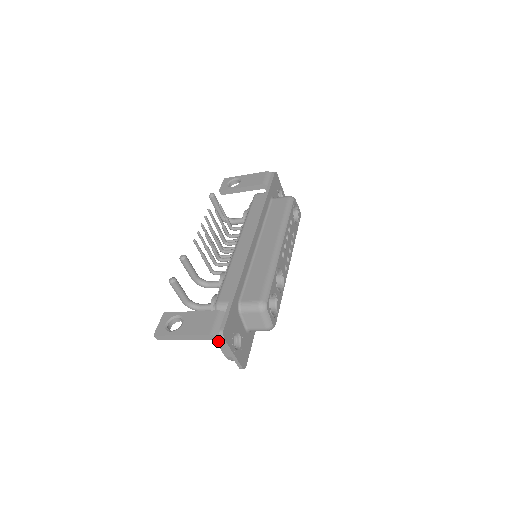
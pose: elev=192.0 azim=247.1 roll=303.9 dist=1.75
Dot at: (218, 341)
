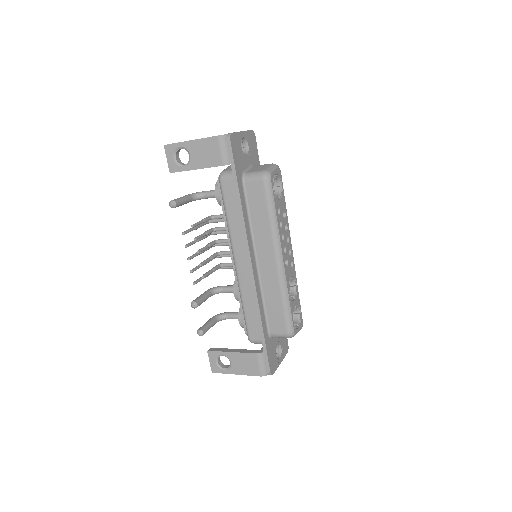
Dot at: occluded
